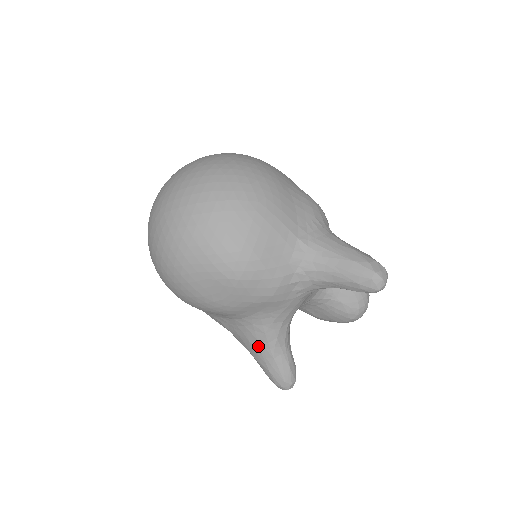
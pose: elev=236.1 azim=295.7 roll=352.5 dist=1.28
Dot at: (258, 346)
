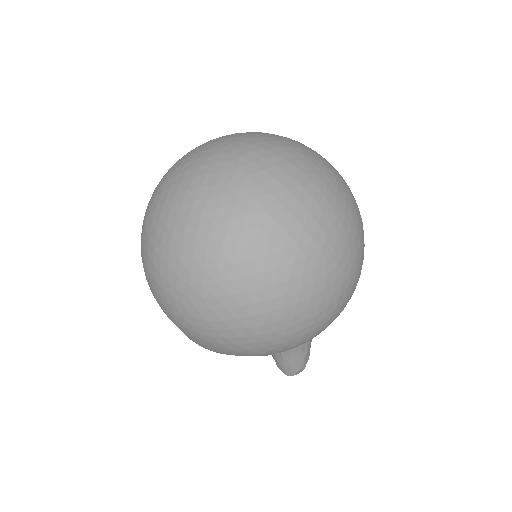
Dot at: occluded
